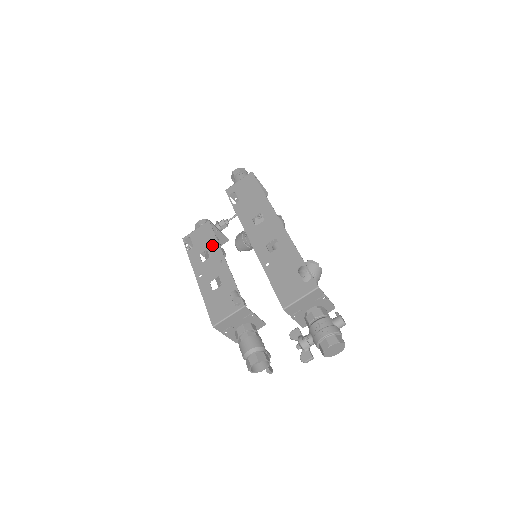
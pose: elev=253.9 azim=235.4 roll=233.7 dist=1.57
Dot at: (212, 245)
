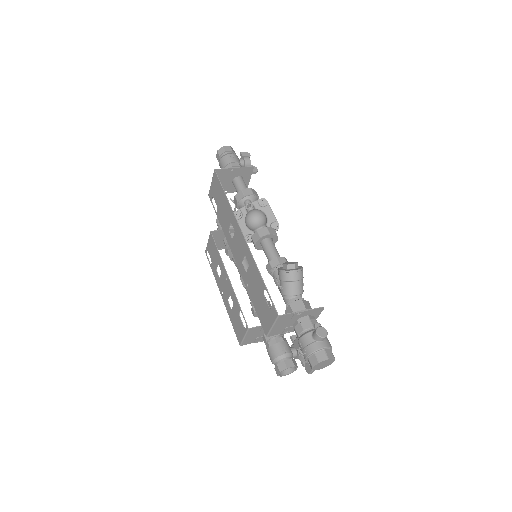
Dot at: (218, 260)
